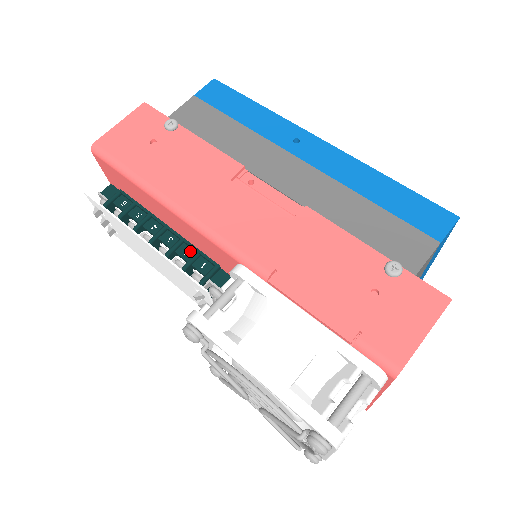
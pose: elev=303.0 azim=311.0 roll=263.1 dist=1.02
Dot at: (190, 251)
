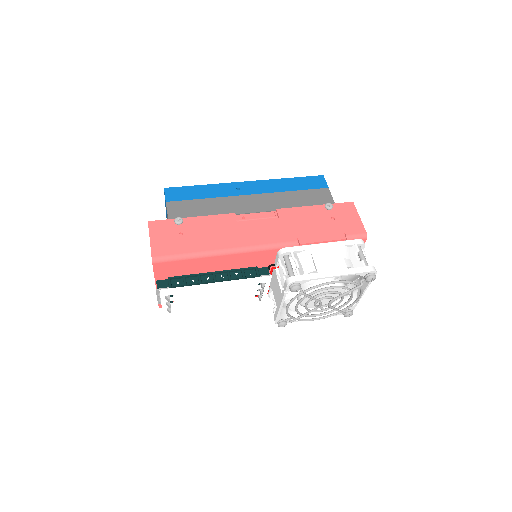
Dot at: (237, 273)
